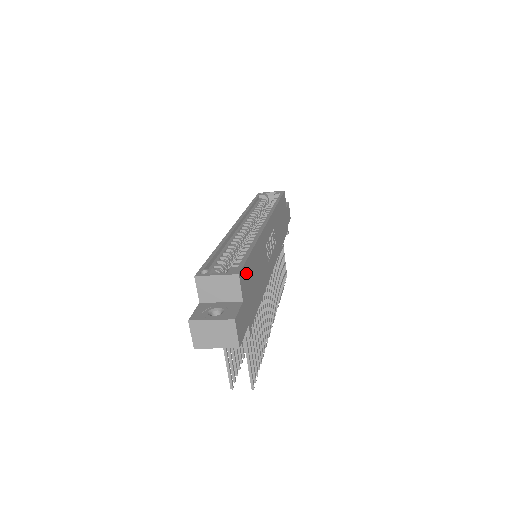
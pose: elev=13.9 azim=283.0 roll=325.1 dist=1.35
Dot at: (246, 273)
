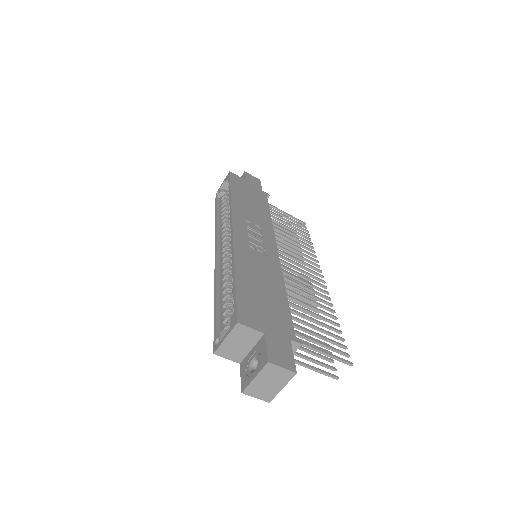
Dot at: (246, 307)
